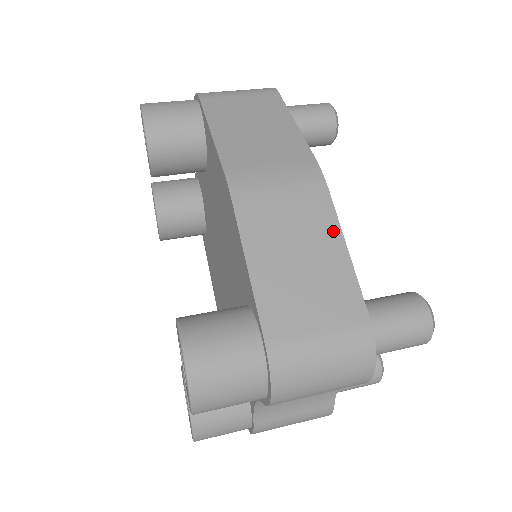
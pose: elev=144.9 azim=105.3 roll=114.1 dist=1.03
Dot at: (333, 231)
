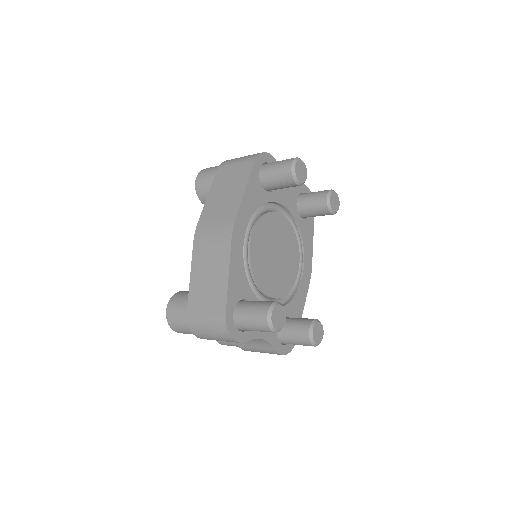
Dot at: (226, 264)
